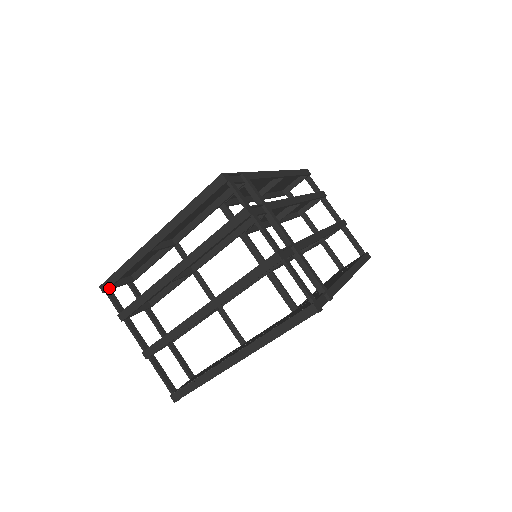
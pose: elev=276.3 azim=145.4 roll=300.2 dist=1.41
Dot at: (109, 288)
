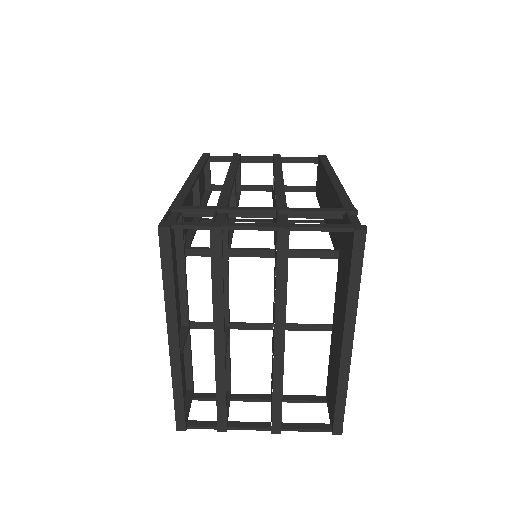
Dot at: (185, 422)
